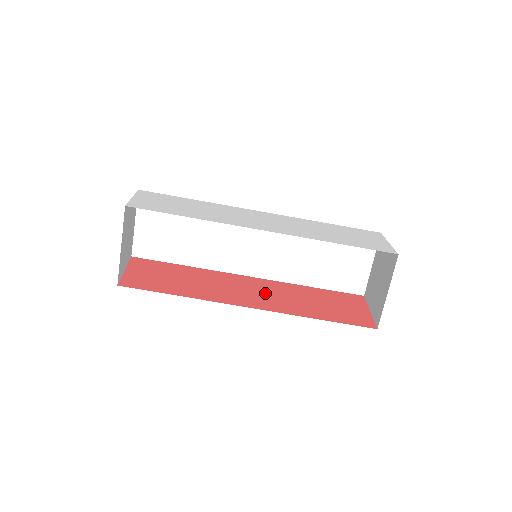
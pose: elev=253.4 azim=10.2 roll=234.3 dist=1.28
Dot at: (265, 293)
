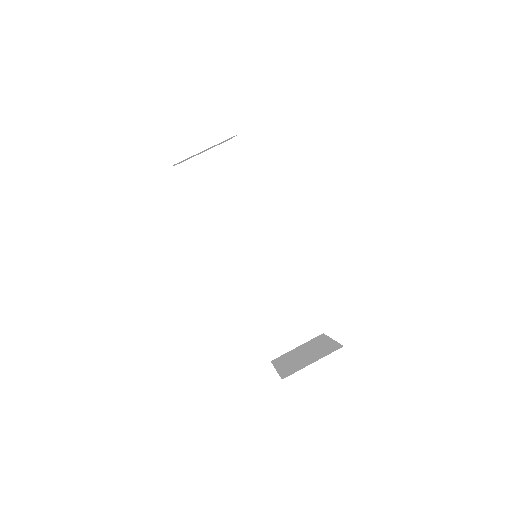
Dot at: occluded
